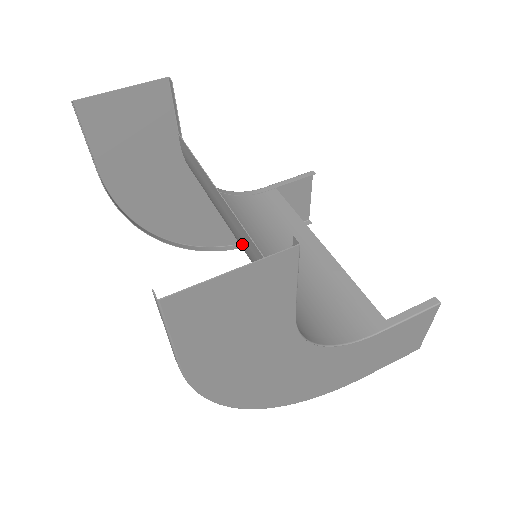
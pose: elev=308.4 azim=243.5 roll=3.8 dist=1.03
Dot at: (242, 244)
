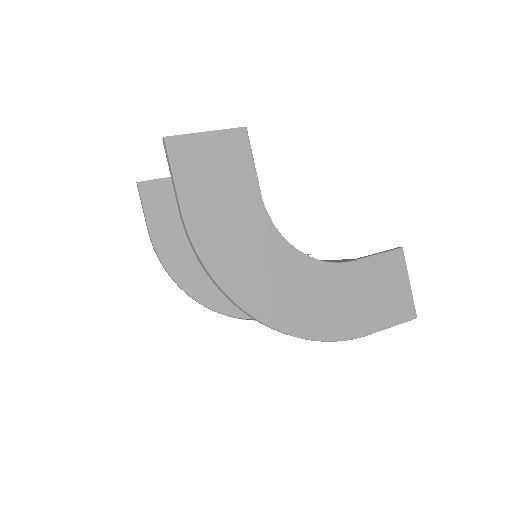
Dot at: occluded
